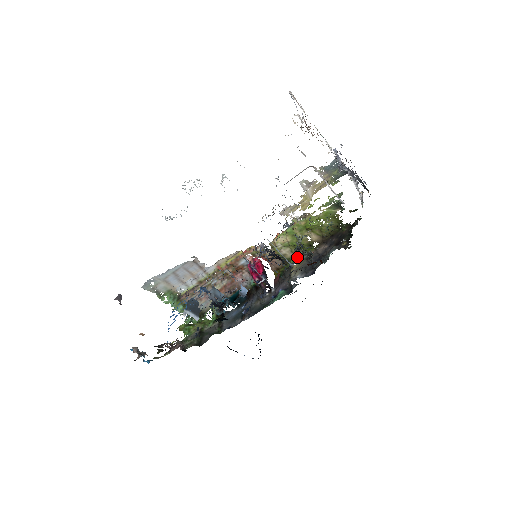
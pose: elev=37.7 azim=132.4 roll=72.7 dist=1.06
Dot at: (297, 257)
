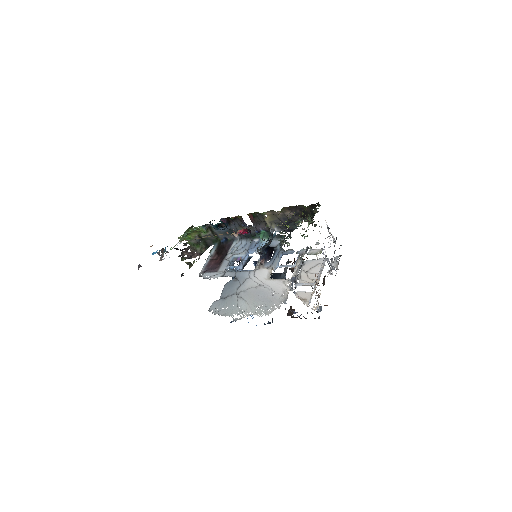
Dot at: (266, 212)
